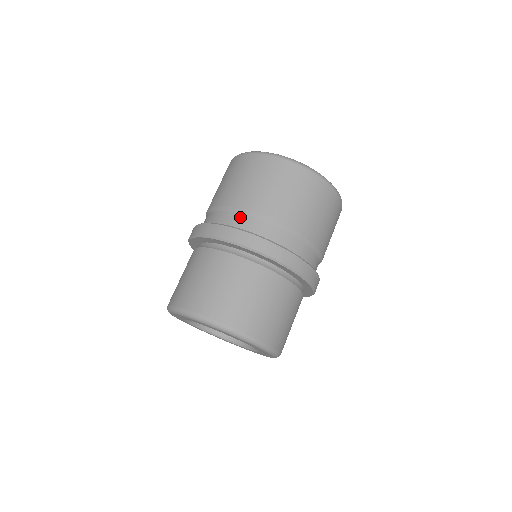
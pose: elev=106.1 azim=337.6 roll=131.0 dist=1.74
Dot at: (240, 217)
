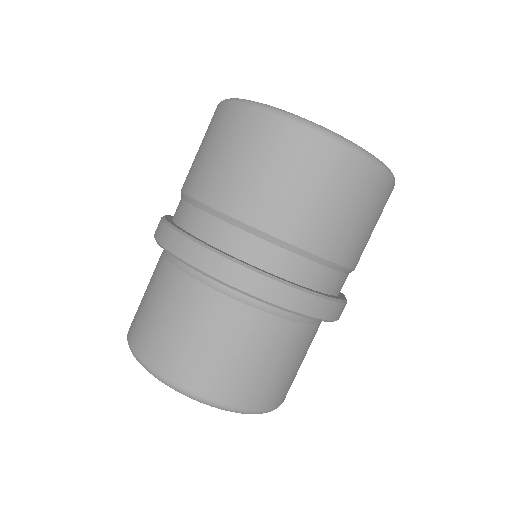
Dot at: (224, 228)
